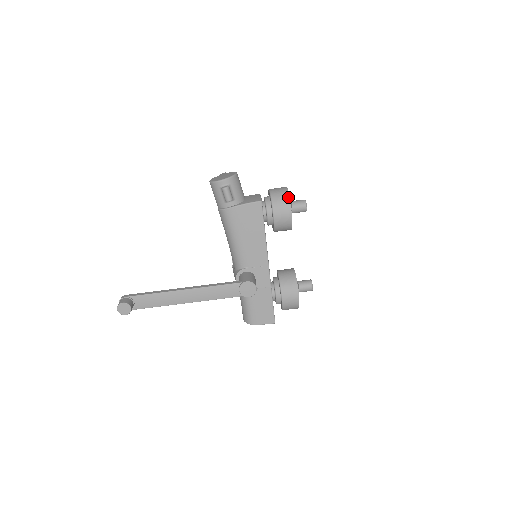
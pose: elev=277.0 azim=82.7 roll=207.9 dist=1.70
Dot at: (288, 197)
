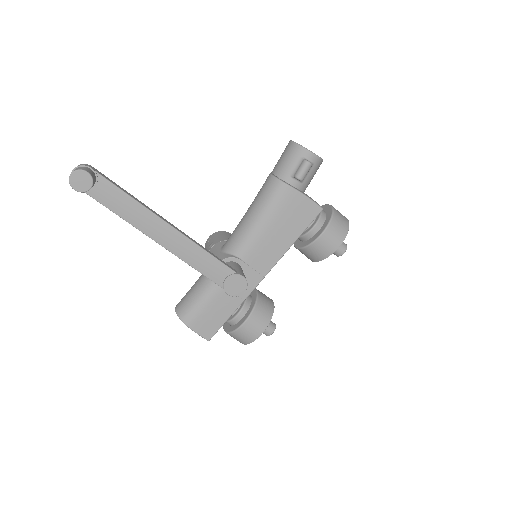
Dot at: (348, 229)
